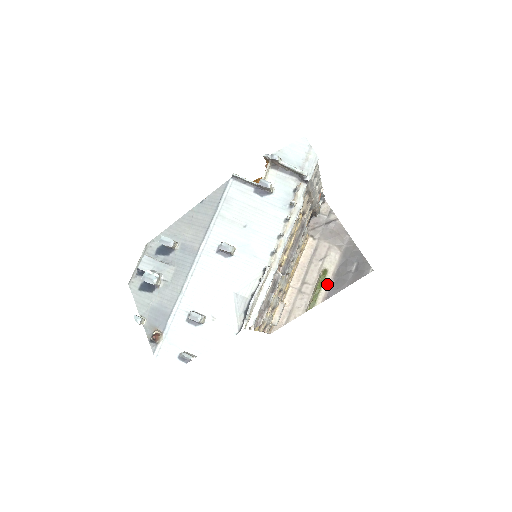
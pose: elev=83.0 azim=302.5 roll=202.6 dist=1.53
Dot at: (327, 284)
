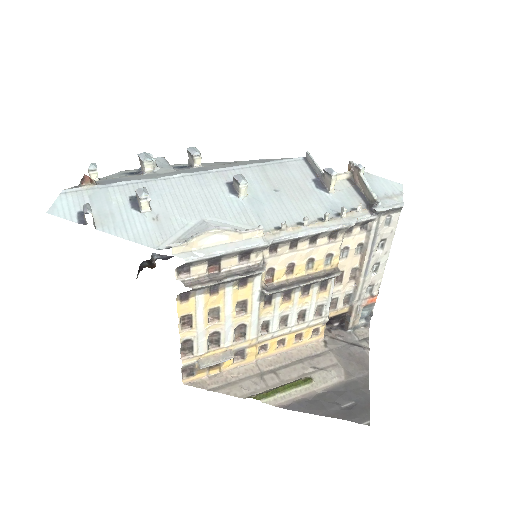
Dot at: (299, 394)
